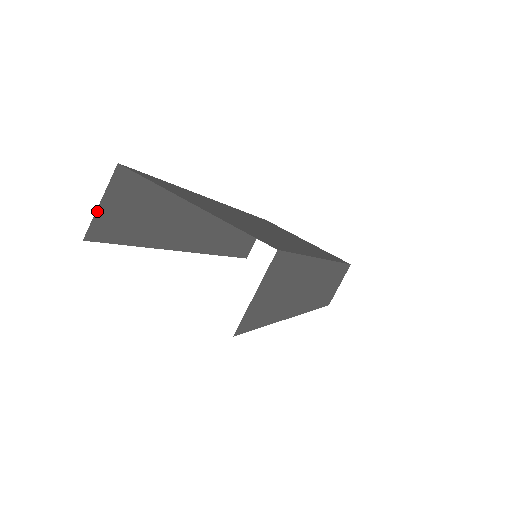
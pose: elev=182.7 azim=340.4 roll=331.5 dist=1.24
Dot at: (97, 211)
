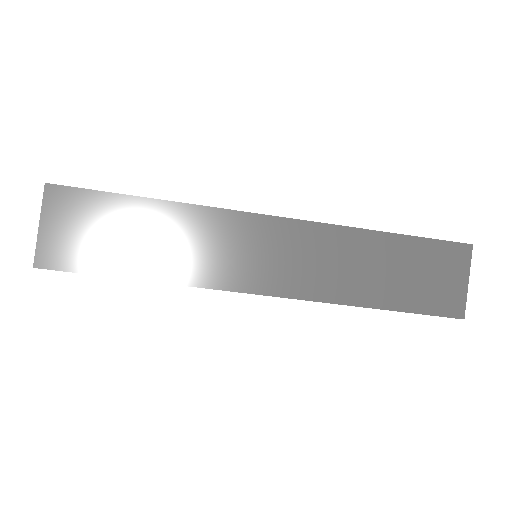
Dot at: occluded
